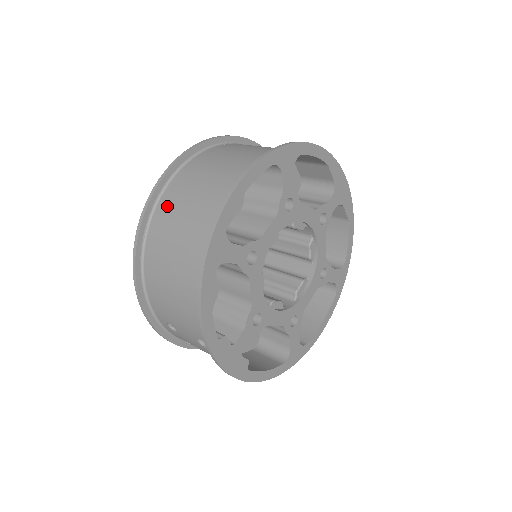
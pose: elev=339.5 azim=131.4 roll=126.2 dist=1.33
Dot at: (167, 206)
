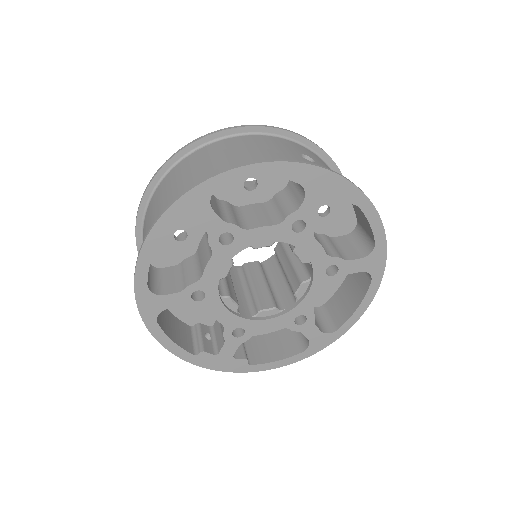
Dot at: occluded
